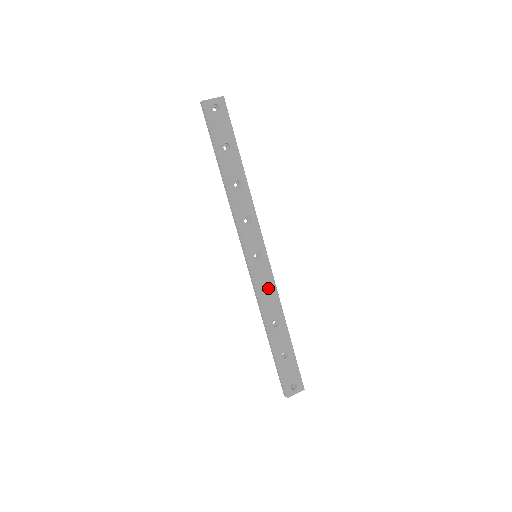
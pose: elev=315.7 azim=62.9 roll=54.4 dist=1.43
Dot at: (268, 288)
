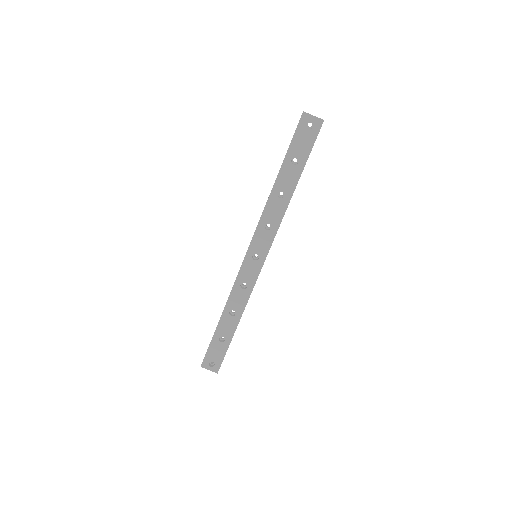
Dot at: (247, 285)
